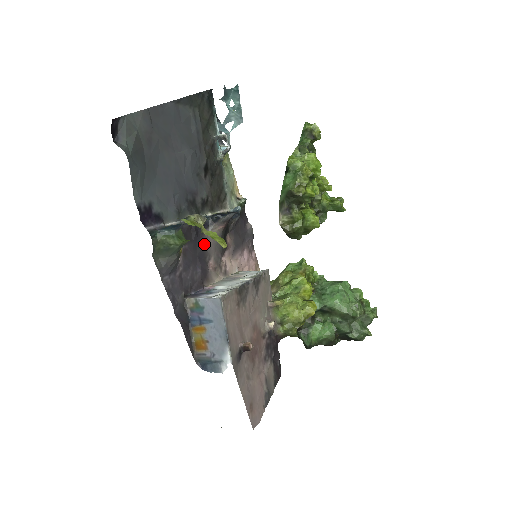
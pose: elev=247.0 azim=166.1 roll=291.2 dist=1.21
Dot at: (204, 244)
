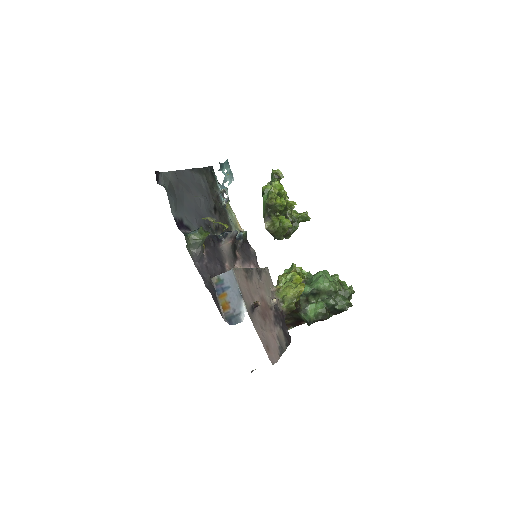
Dot at: (220, 252)
